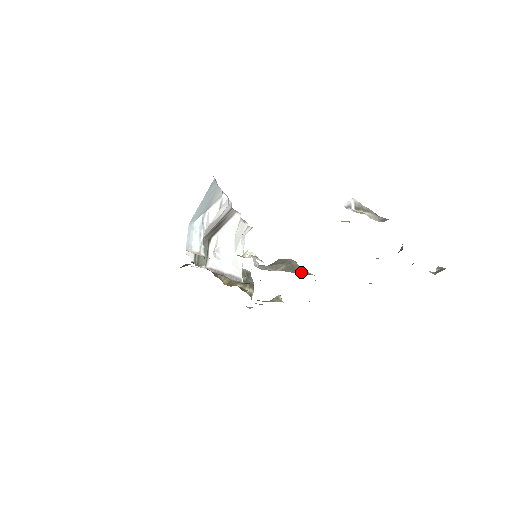
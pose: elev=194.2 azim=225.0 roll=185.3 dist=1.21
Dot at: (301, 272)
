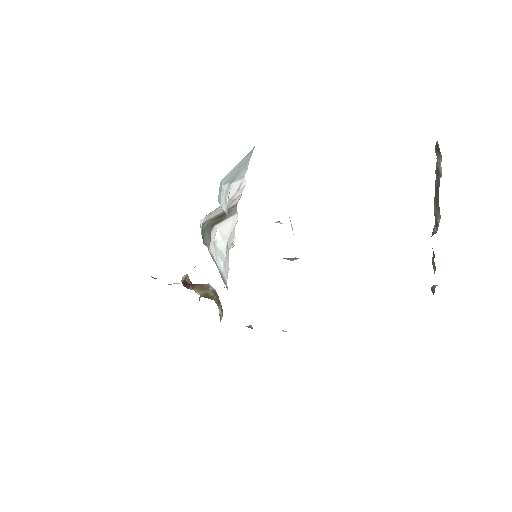
Dot at: occluded
